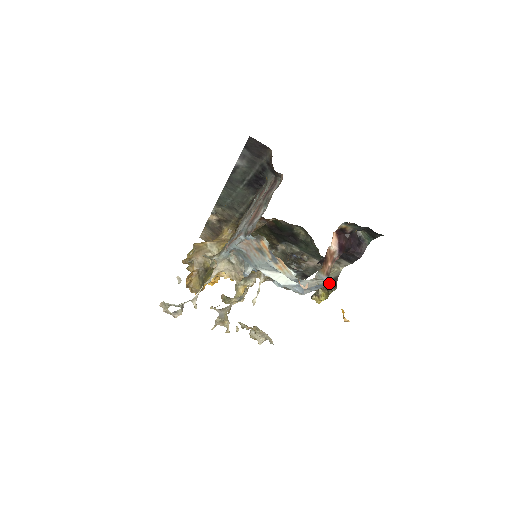
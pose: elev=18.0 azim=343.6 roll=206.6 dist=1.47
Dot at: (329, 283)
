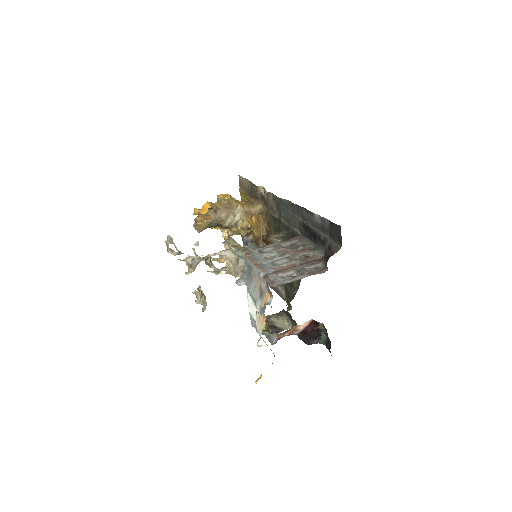
Dot at: occluded
